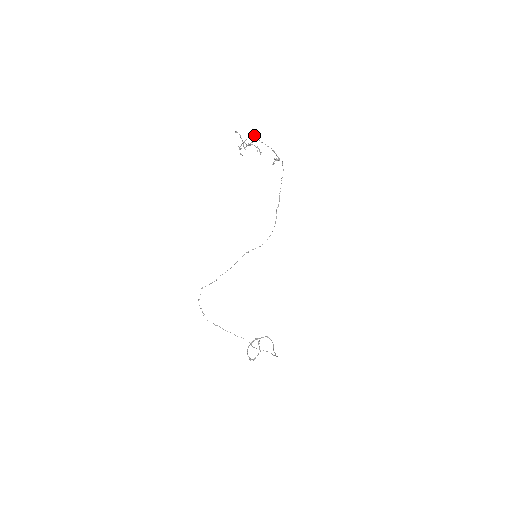
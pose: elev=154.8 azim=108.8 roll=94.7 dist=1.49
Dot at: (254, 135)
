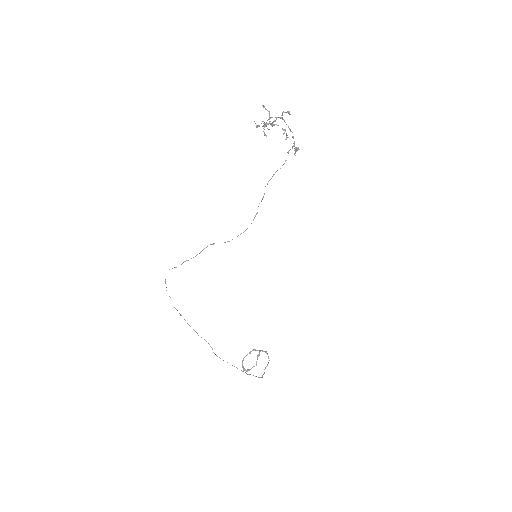
Dot at: (282, 114)
